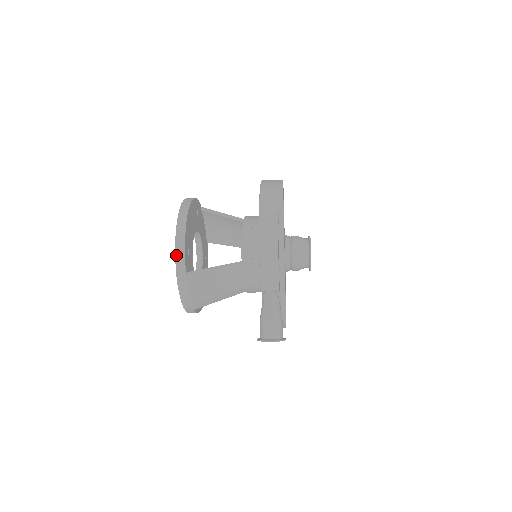
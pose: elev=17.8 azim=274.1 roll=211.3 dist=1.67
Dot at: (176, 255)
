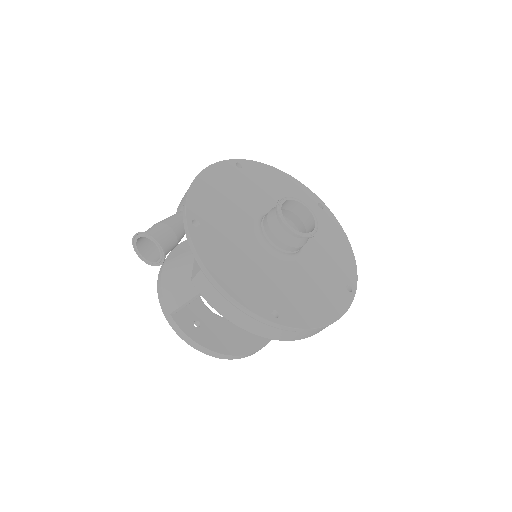
Dot at: occluded
